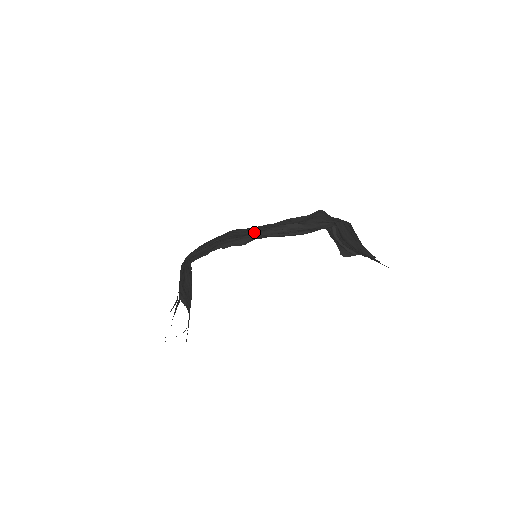
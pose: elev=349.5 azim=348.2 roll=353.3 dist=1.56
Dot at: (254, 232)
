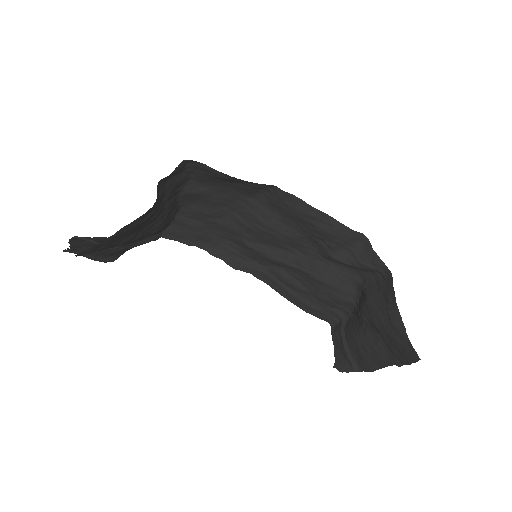
Dot at: (272, 228)
